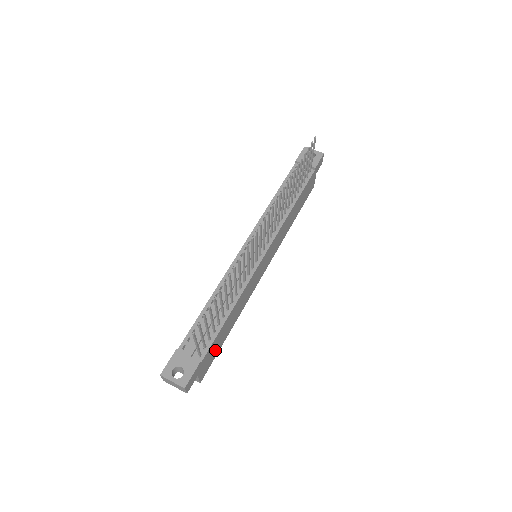
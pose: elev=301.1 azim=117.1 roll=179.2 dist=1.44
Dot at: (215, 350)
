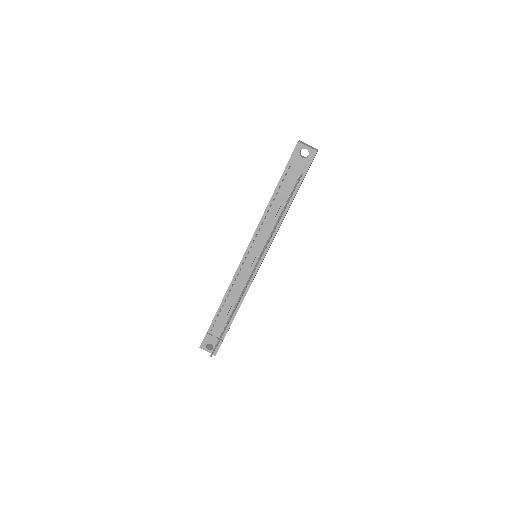
Dot at: occluded
